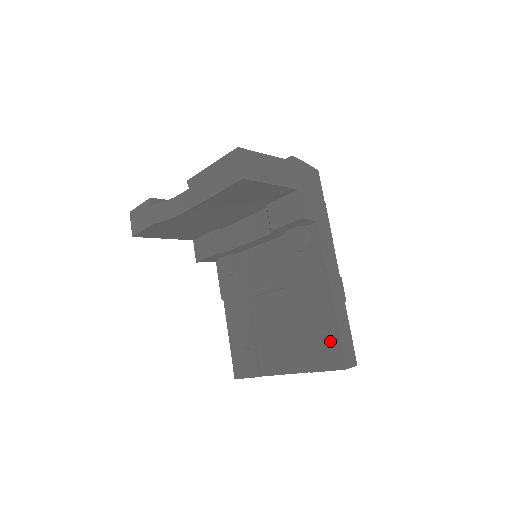
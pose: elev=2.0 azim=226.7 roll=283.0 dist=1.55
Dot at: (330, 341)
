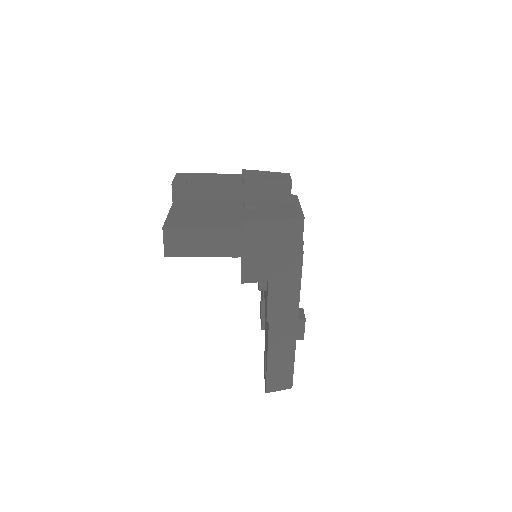
Dot at: occluded
